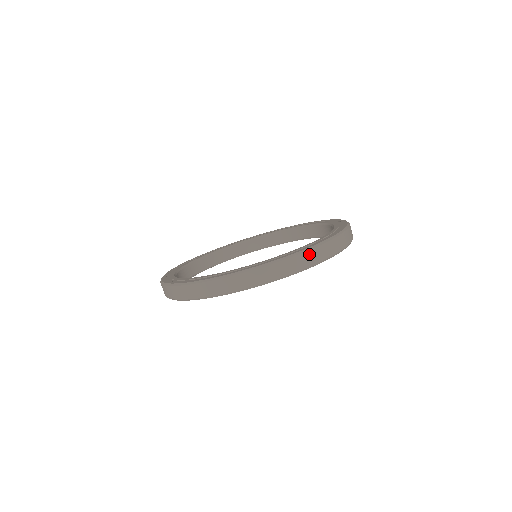
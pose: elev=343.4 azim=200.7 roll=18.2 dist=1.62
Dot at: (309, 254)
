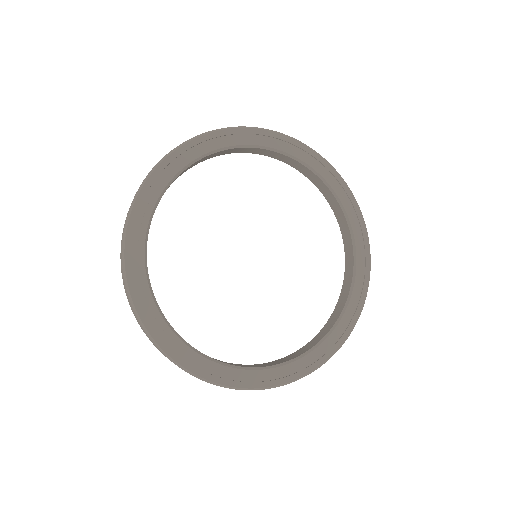
Dot at: occluded
